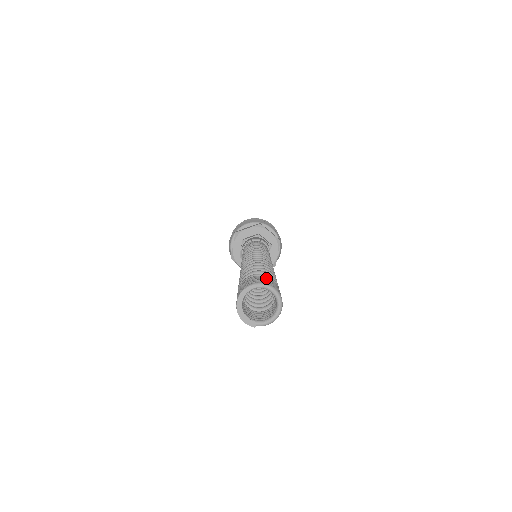
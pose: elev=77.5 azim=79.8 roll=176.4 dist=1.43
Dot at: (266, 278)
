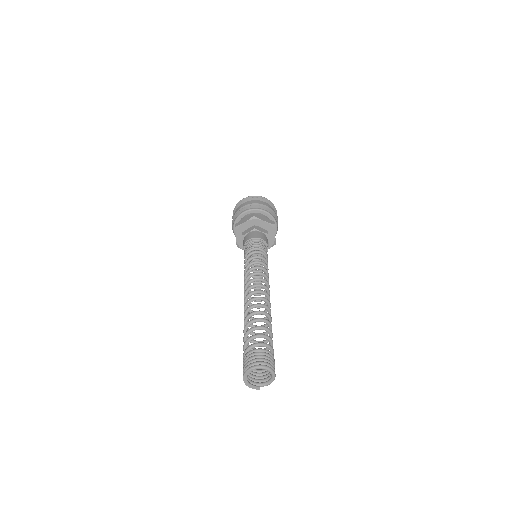
Dot at: (260, 353)
